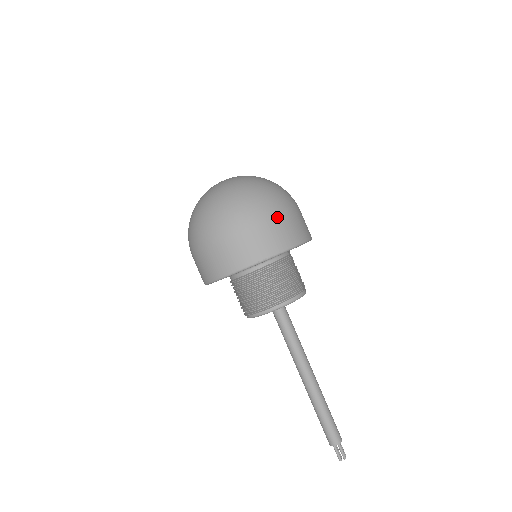
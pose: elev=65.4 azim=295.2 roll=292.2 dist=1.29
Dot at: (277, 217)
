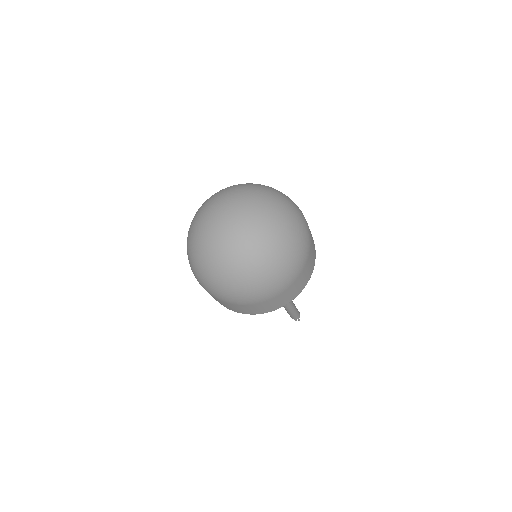
Dot at: (289, 286)
